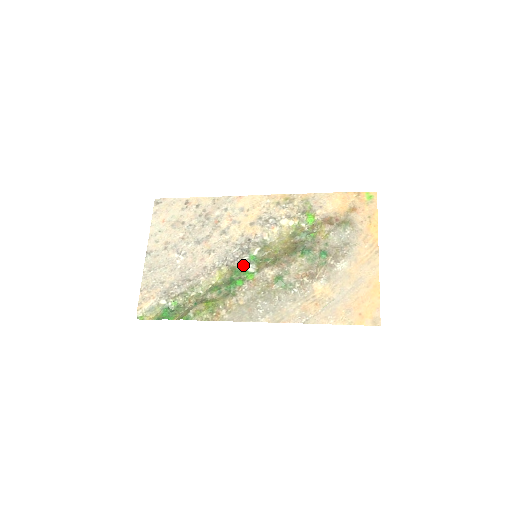
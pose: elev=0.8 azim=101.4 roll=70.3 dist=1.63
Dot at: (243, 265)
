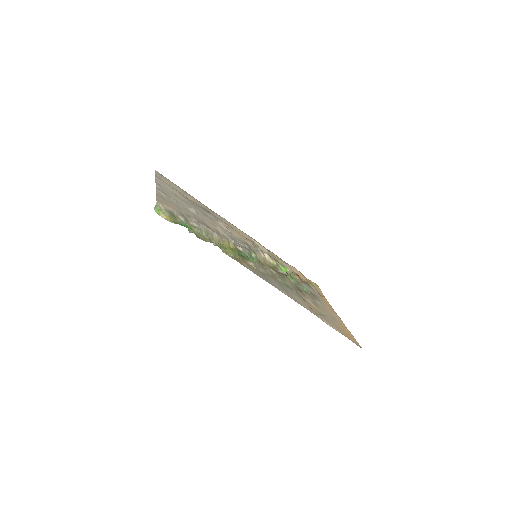
Dot at: (246, 254)
